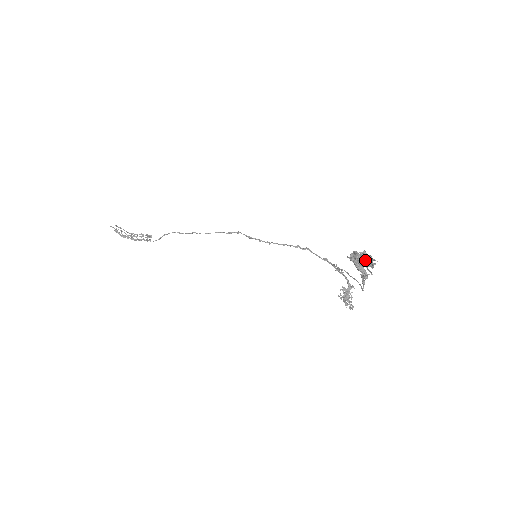
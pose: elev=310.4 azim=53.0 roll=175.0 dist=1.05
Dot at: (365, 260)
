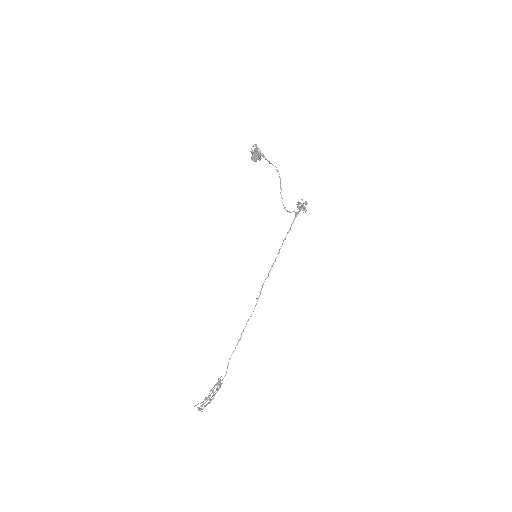
Dot at: occluded
